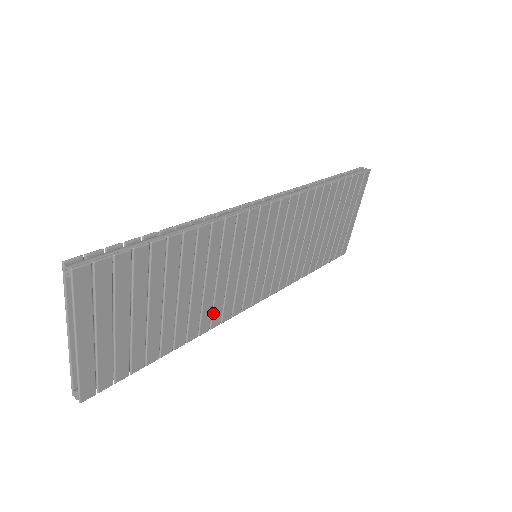
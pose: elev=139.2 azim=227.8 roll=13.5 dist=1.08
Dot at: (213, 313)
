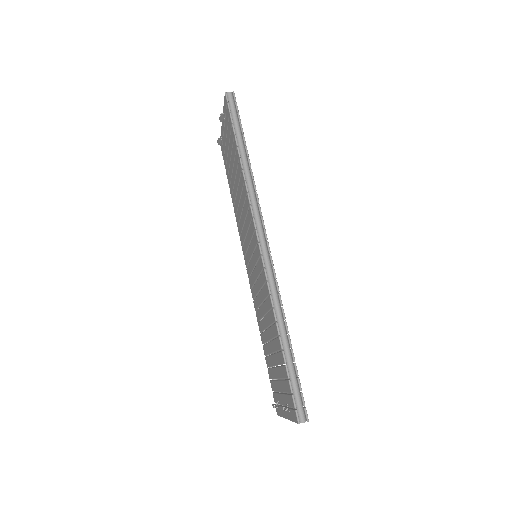
Dot at: occluded
